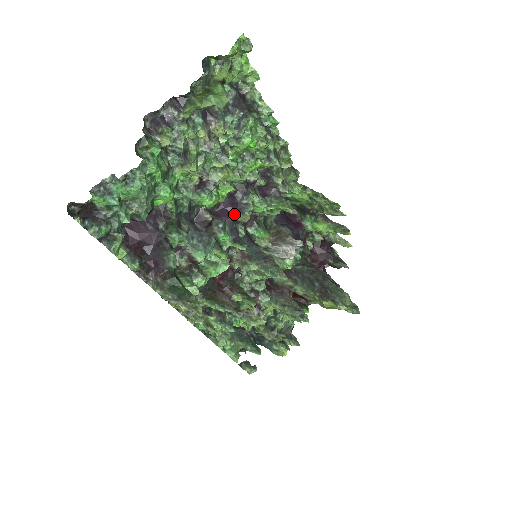
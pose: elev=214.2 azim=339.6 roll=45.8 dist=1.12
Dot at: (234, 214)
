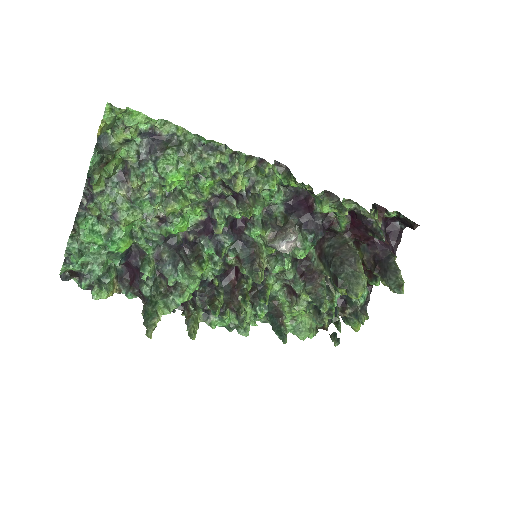
Dot at: occluded
